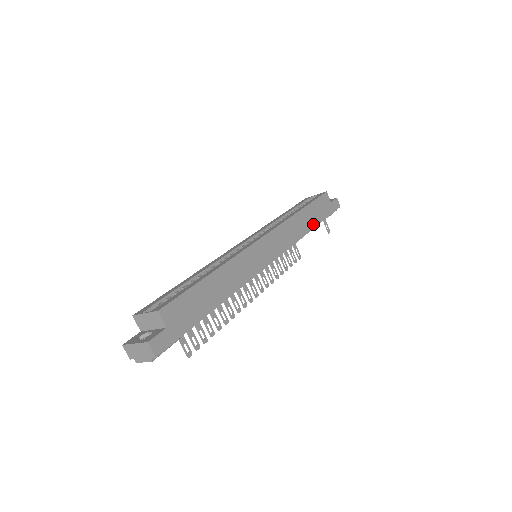
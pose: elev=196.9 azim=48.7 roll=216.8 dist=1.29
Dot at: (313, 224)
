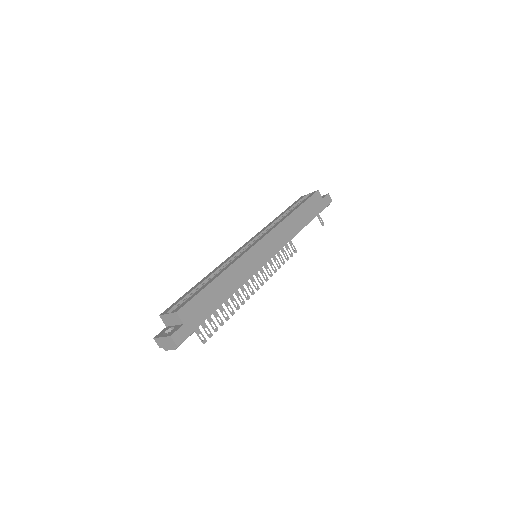
Dot at: (306, 221)
